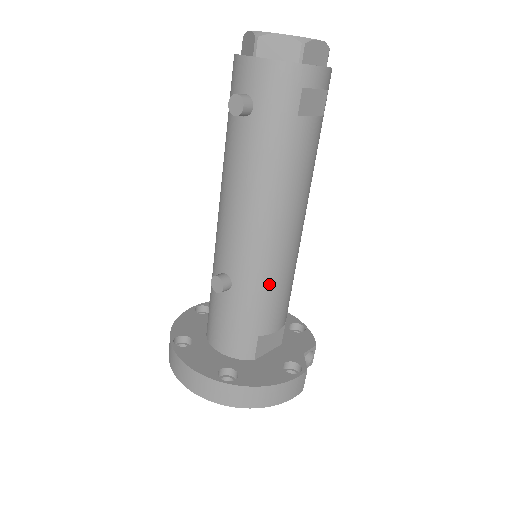
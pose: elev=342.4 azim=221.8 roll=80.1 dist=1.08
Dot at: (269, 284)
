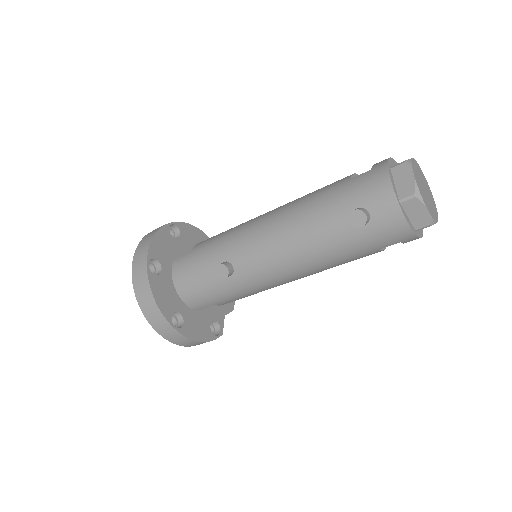
Dot at: (254, 292)
